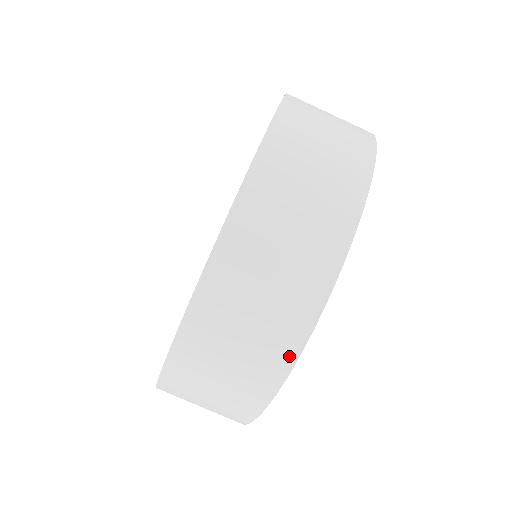
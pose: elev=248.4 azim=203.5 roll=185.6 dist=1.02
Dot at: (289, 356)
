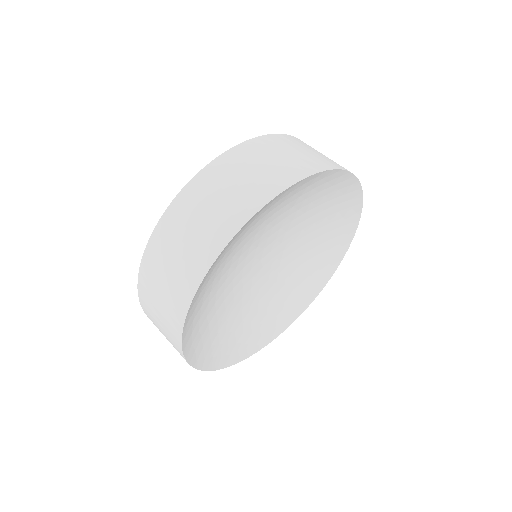
Dot at: occluded
